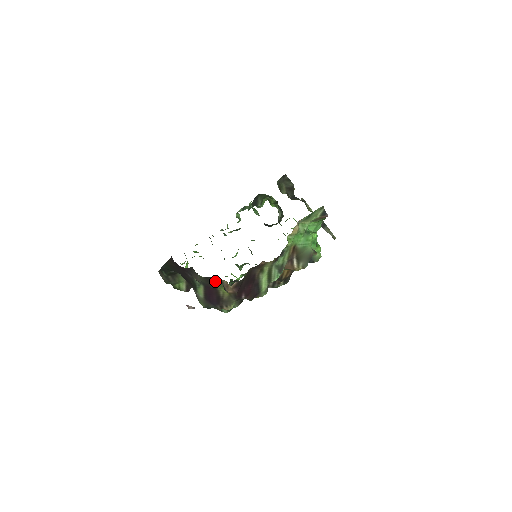
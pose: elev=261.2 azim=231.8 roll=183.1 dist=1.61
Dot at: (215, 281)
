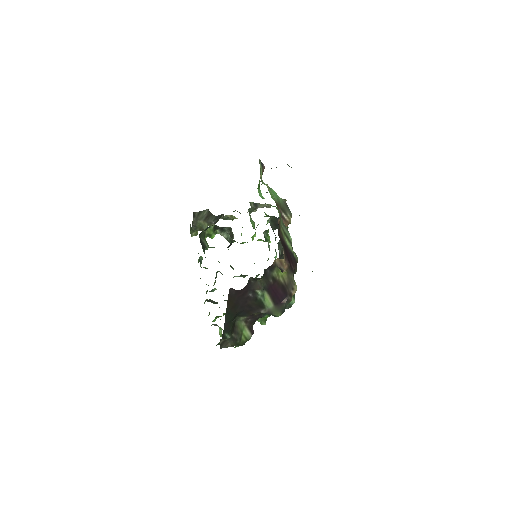
Dot at: (271, 271)
